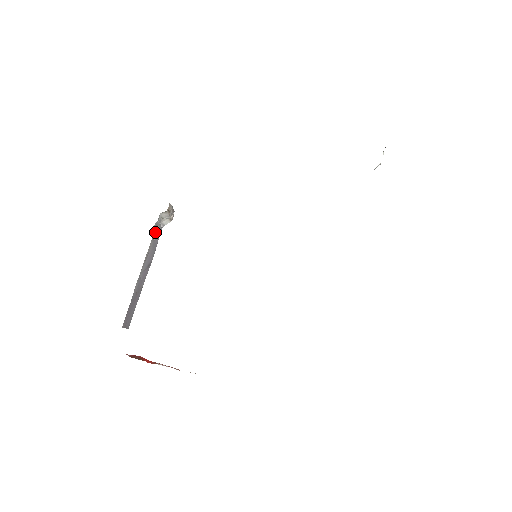
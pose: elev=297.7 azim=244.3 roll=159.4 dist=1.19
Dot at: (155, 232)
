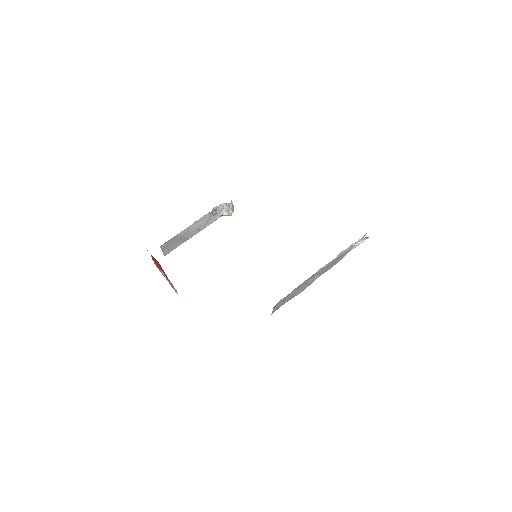
Dot at: (215, 213)
